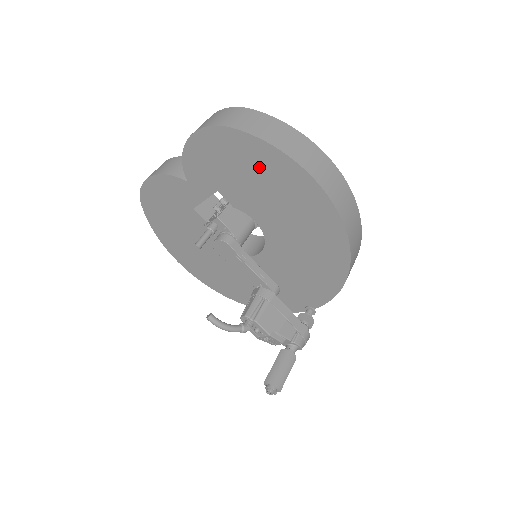
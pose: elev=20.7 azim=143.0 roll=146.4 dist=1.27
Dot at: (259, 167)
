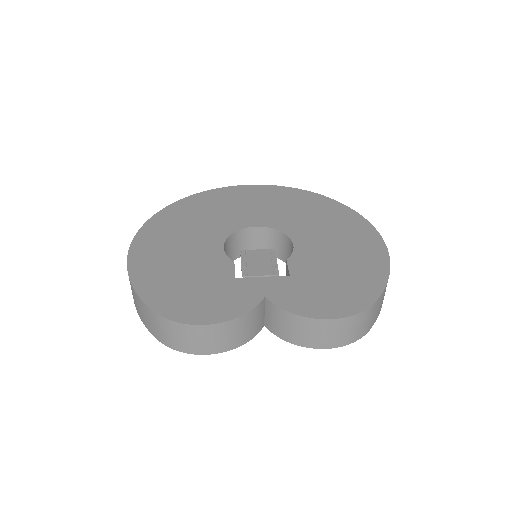
Dot at: occluded
